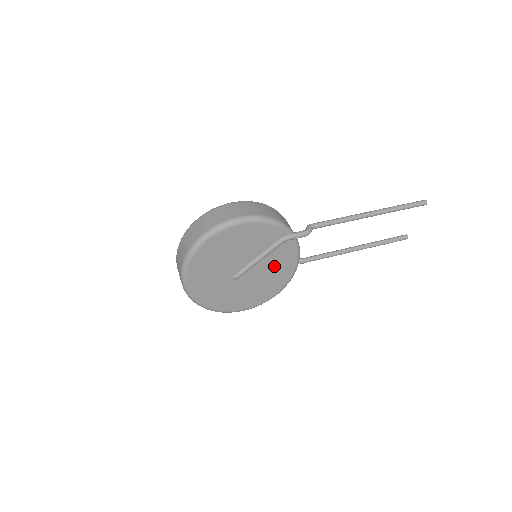
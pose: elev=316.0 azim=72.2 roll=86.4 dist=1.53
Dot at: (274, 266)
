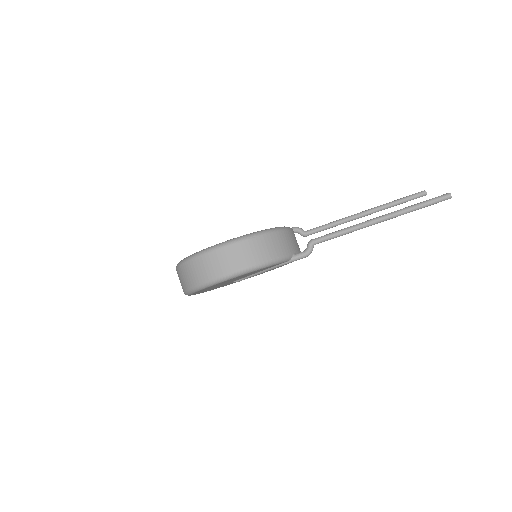
Dot at: occluded
